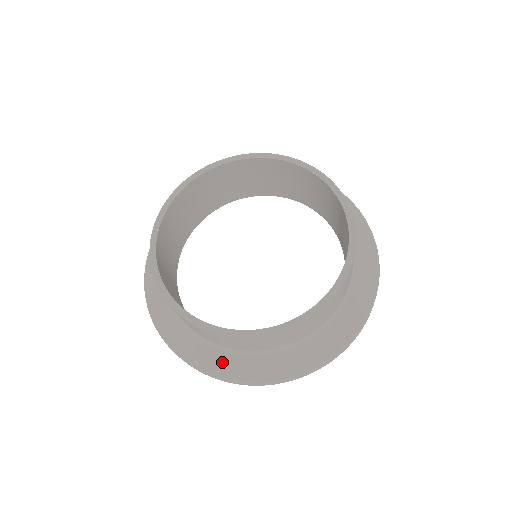
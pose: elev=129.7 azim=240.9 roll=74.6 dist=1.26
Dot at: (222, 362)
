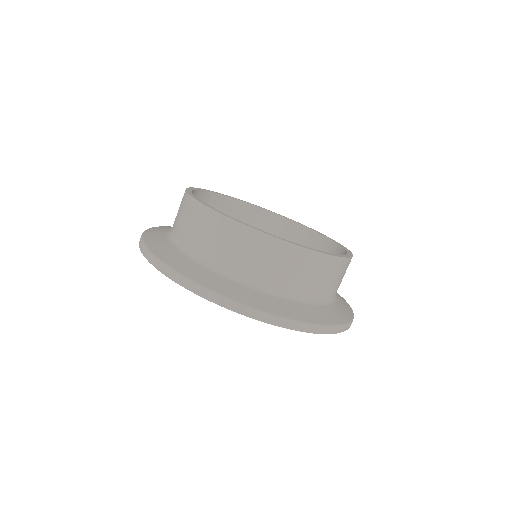
Dot at: (164, 247)
